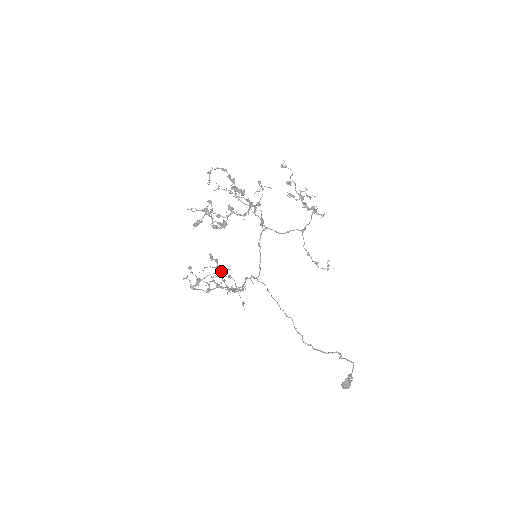
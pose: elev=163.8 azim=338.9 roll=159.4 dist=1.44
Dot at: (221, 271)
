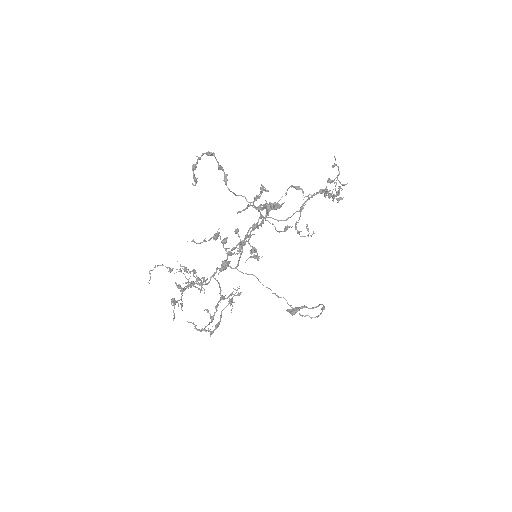
Dot at: (233, 296)
